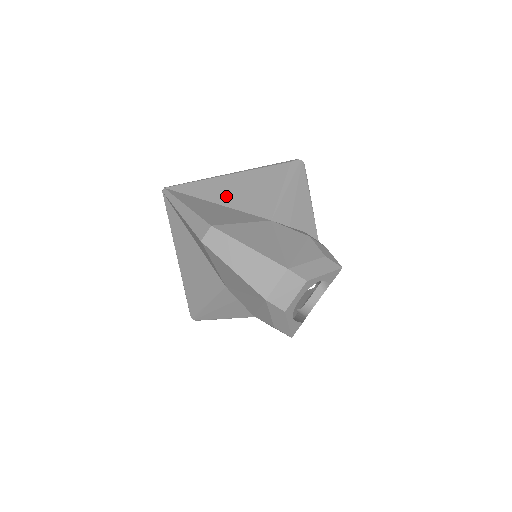
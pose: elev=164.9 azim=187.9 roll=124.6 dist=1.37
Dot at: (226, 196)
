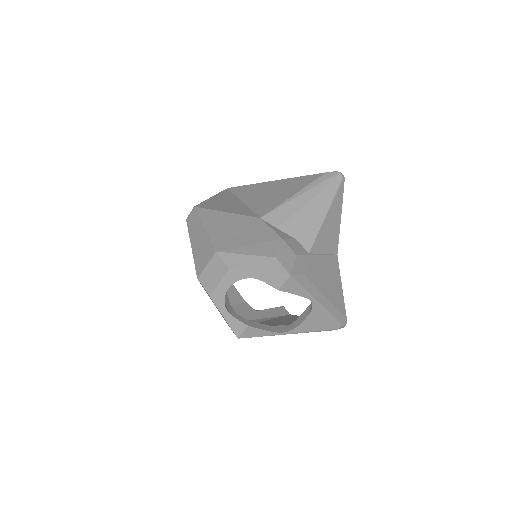
Dot at: (254, 196)
